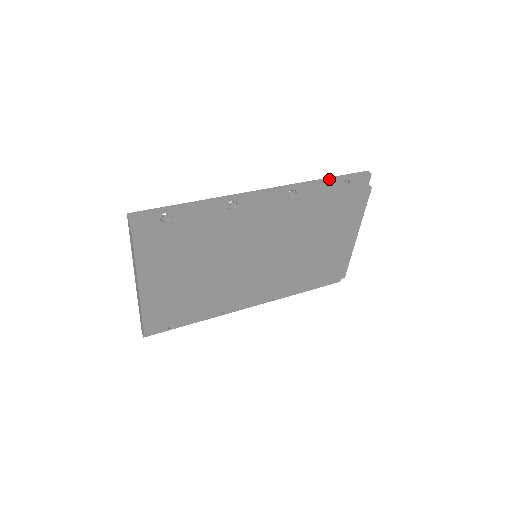
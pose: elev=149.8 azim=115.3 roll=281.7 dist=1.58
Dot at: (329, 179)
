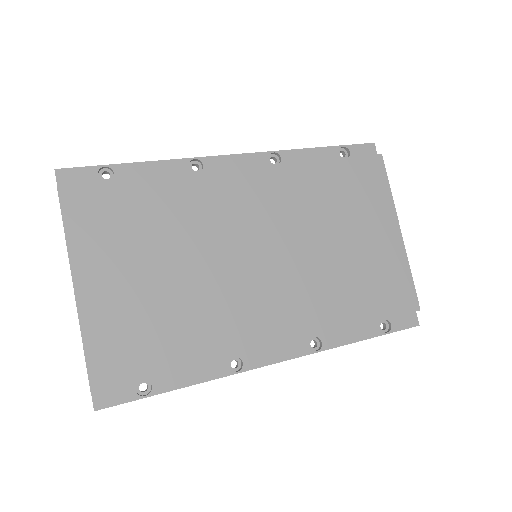
Dot at: (320, 149)
